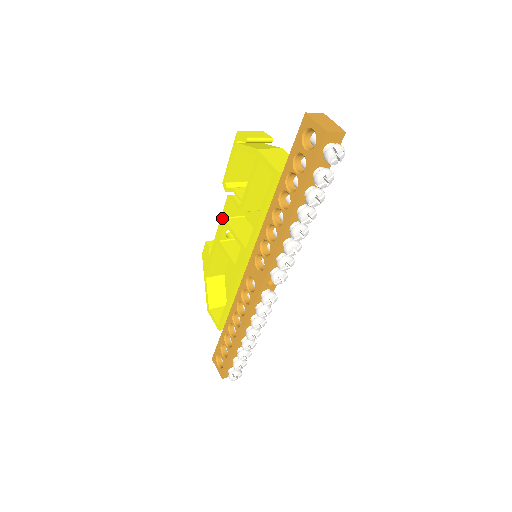
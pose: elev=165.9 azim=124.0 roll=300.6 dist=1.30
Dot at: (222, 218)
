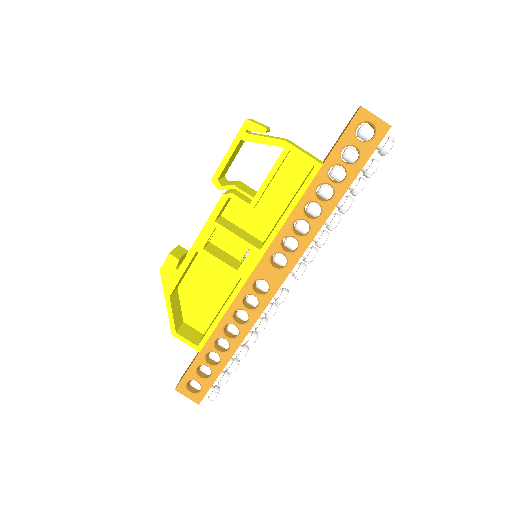
Dot at: (210, 221)
